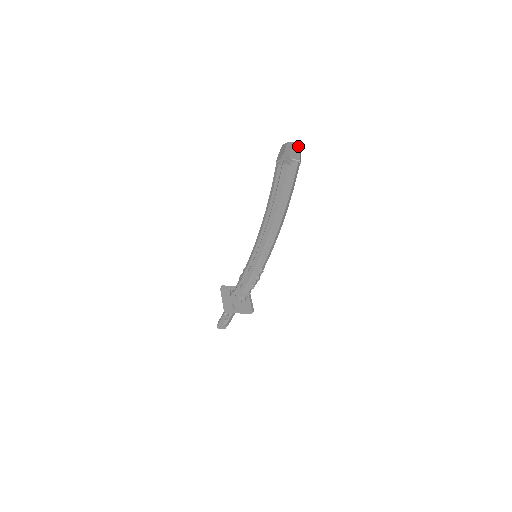
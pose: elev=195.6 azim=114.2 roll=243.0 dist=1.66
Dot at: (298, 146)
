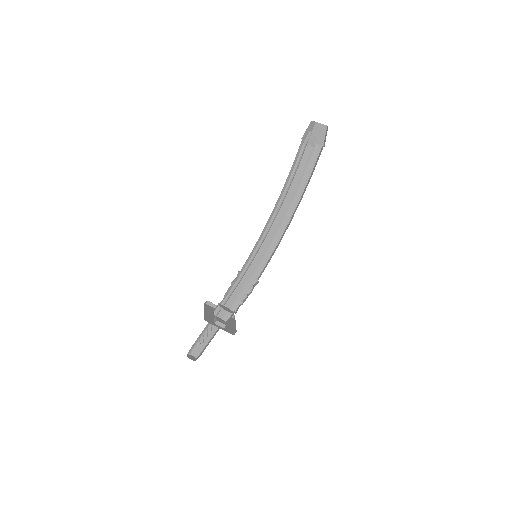
Dot at: (325, 129)
